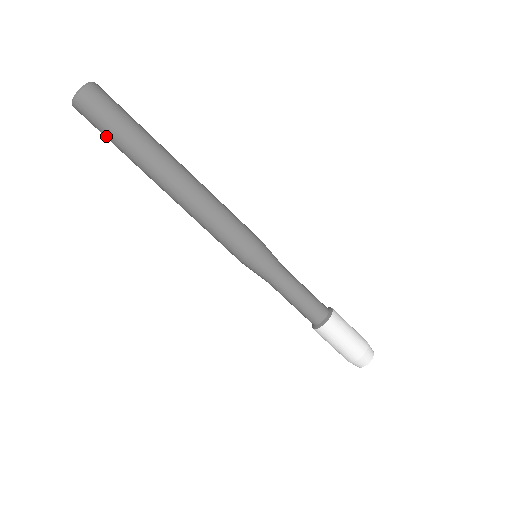
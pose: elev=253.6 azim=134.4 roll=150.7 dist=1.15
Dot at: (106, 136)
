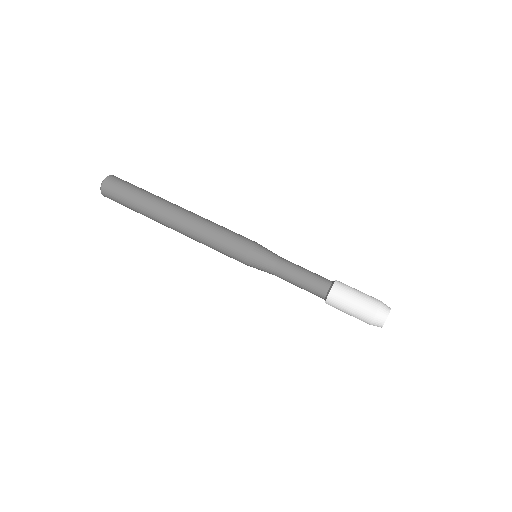
Dot at: (126, 205)
